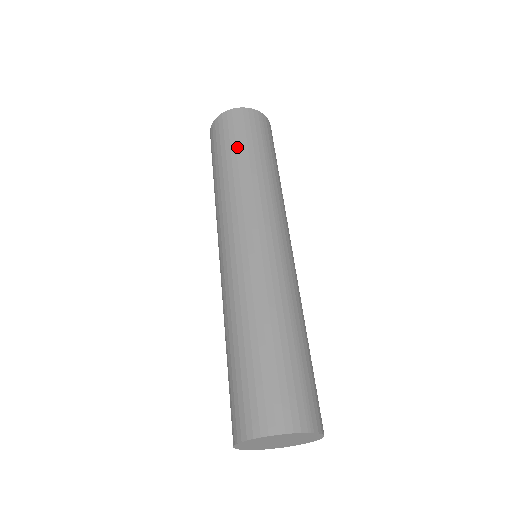
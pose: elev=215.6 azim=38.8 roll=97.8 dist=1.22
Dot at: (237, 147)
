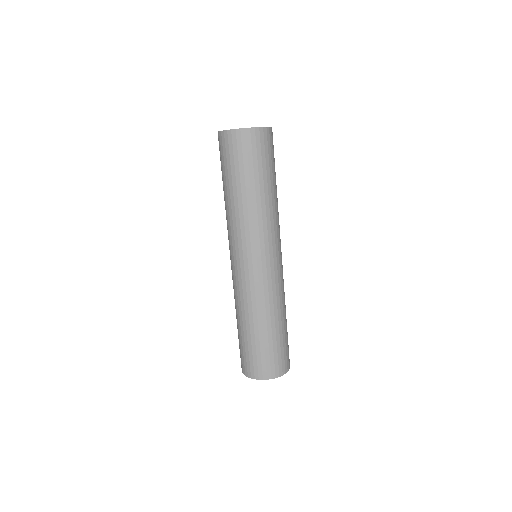
Dot at: (264, 174)
